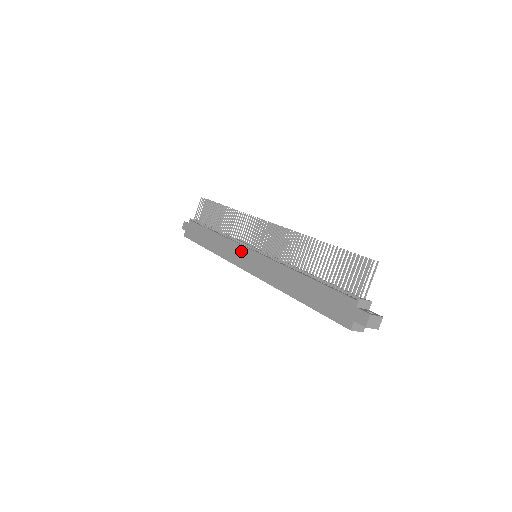
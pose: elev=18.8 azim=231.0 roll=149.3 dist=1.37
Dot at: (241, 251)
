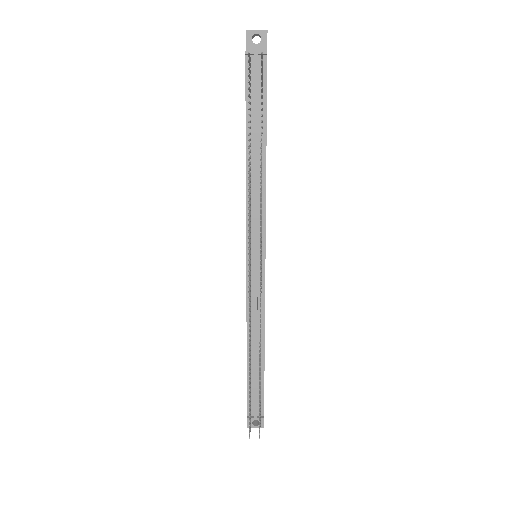
Dot at: (246, 235)
